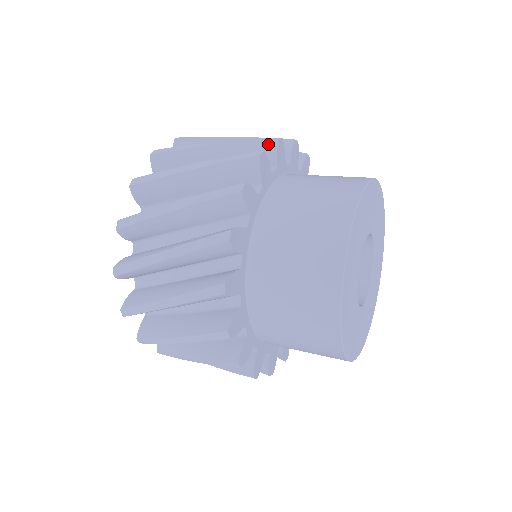
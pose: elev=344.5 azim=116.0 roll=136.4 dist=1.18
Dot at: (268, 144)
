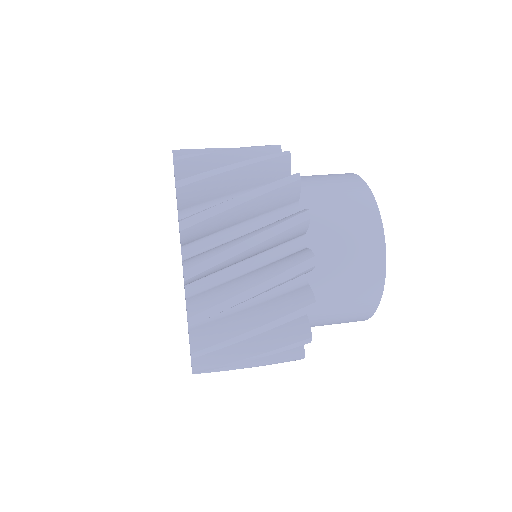
Dot at: (293, 187)
